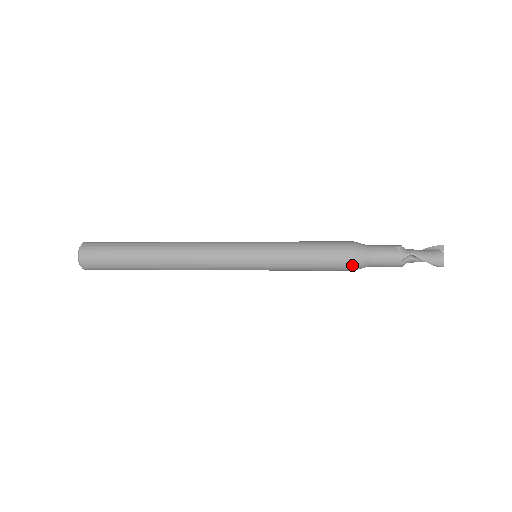
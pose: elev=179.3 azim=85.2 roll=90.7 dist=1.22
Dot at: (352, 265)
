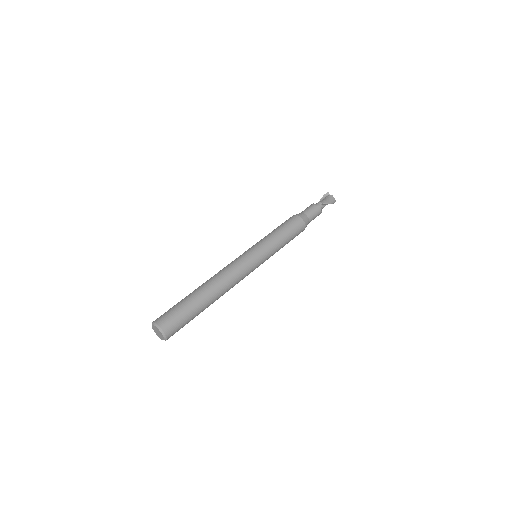
Dot at: (304, 227)
